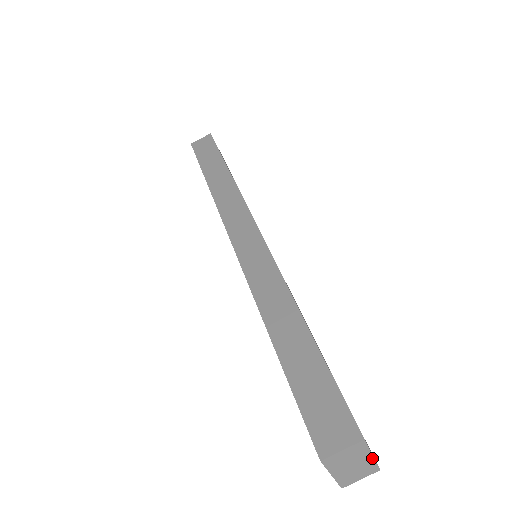
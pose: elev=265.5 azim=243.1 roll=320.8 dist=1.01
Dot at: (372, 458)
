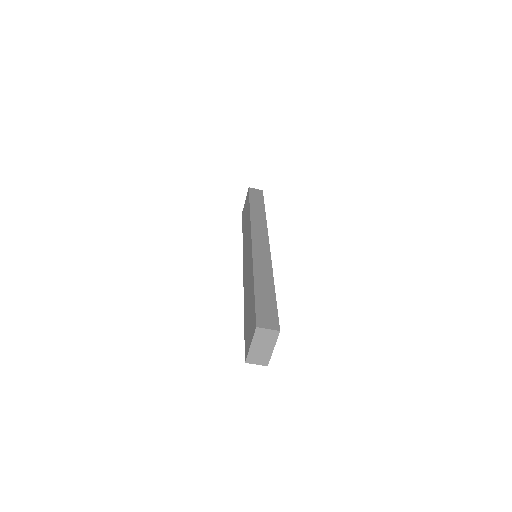
Dot at: (272, 351)
